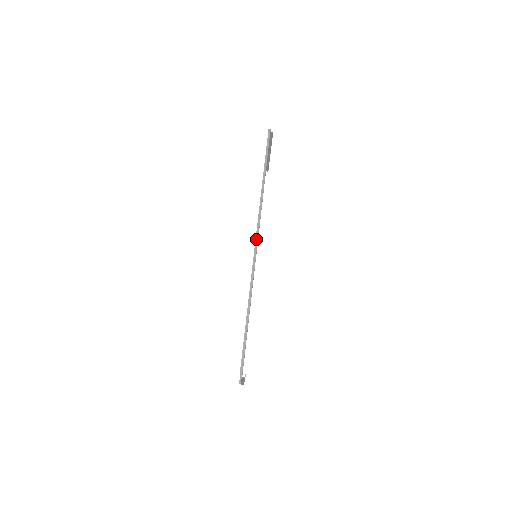
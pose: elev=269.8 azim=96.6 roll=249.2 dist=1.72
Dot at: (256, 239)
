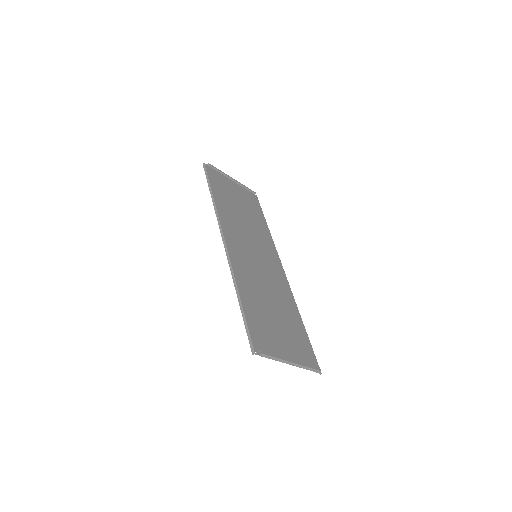
Dot at: (223, 241)
